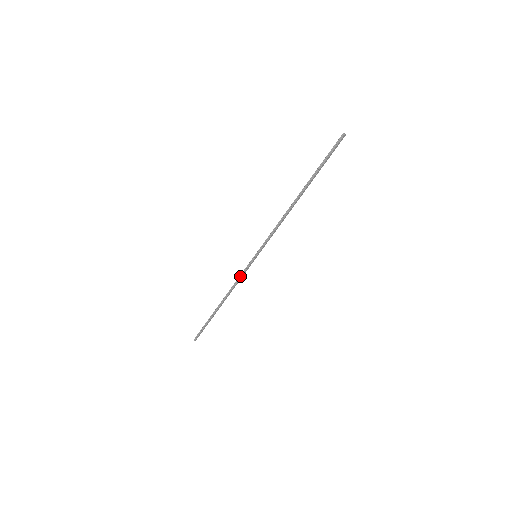
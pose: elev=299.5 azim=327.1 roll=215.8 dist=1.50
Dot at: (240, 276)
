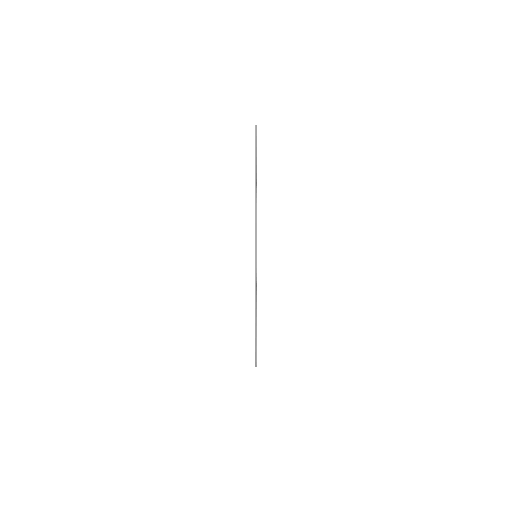
Dot at: (255, 281)
